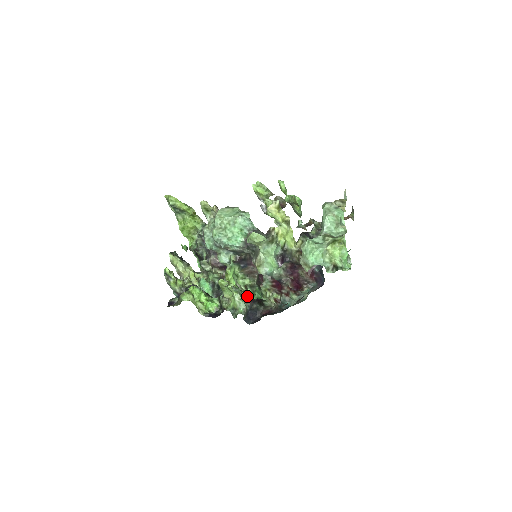
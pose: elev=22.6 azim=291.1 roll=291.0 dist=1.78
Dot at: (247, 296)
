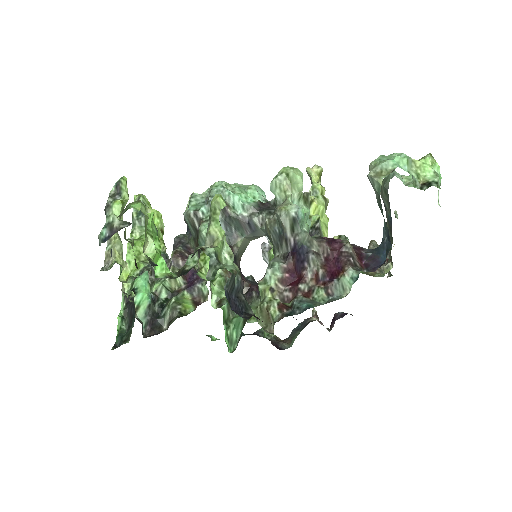
Dot at: occluded
